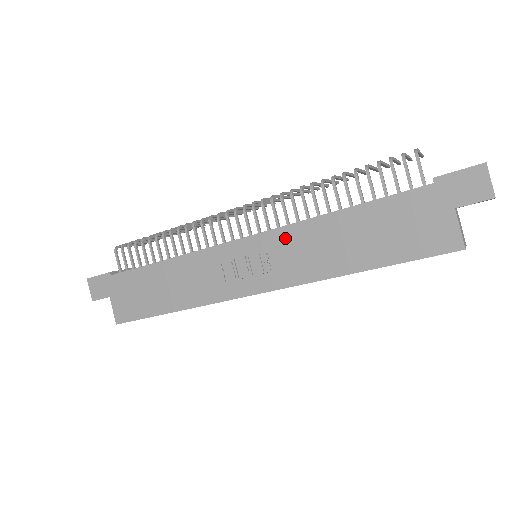
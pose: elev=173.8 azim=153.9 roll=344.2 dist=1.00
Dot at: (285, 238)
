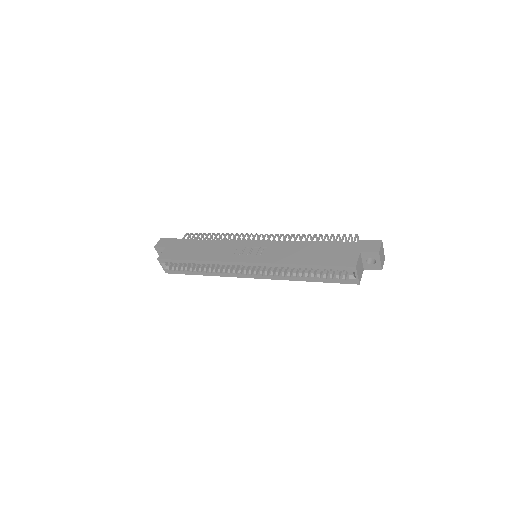
Dot at: (277, 245)
